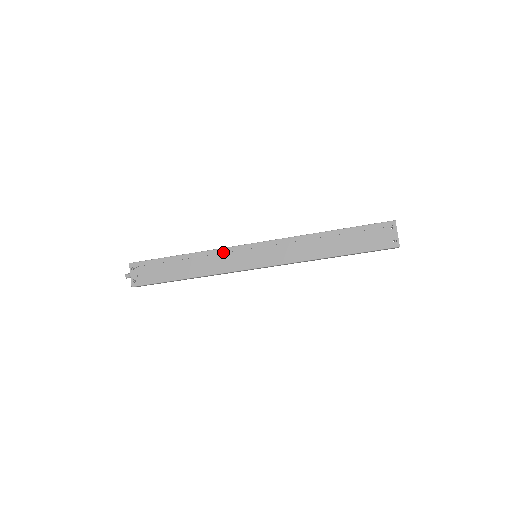
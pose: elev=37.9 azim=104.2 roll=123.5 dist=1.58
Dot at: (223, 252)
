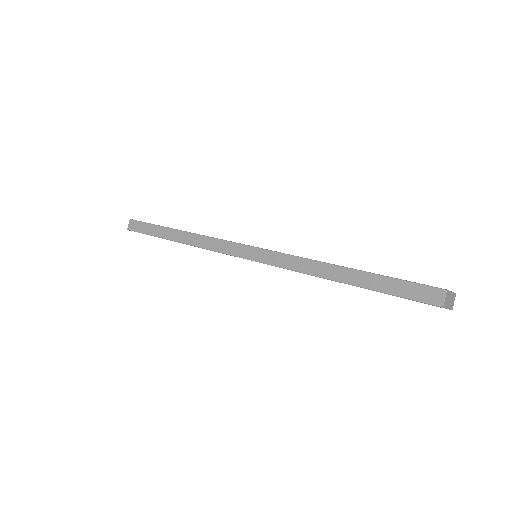
Dot at: occluded
